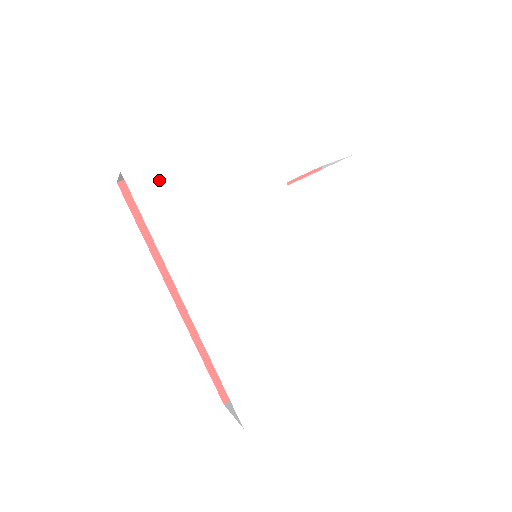
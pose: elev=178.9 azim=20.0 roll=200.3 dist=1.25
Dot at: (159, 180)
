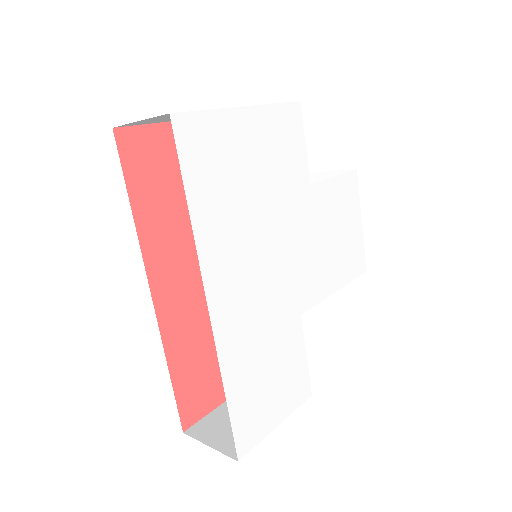
Dot at: (206, 139)
